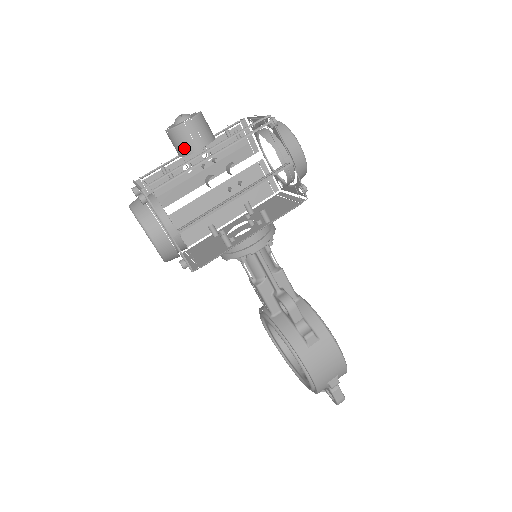
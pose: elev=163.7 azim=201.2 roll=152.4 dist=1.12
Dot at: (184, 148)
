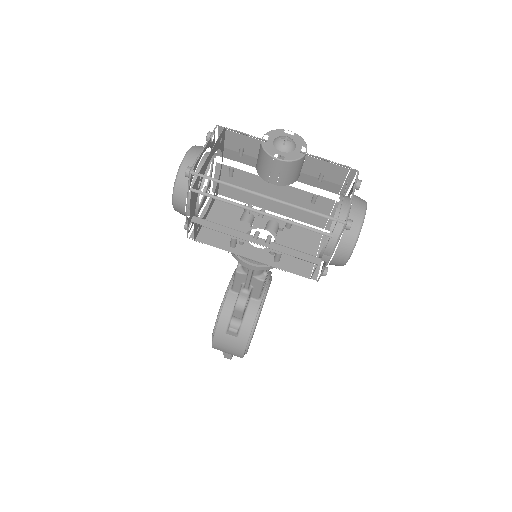
Dot at: (260, 168)
